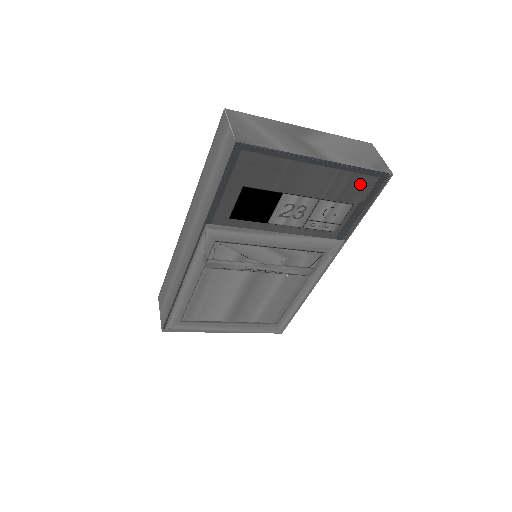
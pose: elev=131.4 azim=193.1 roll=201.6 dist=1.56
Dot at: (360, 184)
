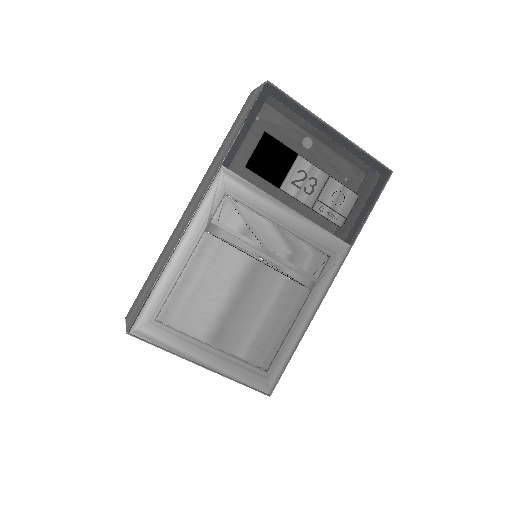
Dot at: (365, 172)
